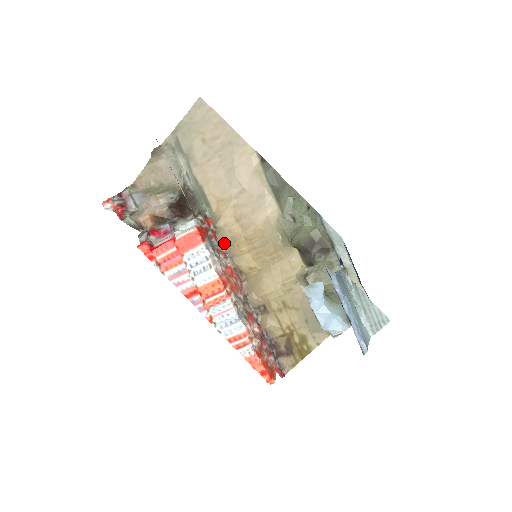
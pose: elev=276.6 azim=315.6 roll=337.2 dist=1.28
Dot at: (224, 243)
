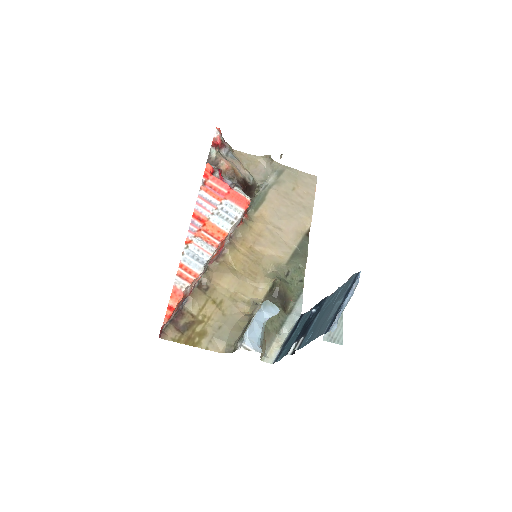
Dot at: (237, 232)
